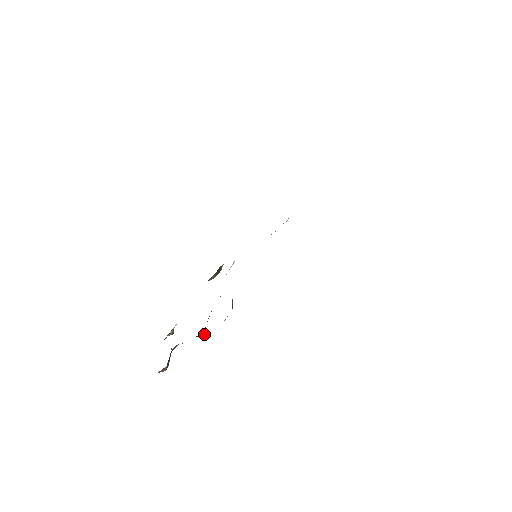
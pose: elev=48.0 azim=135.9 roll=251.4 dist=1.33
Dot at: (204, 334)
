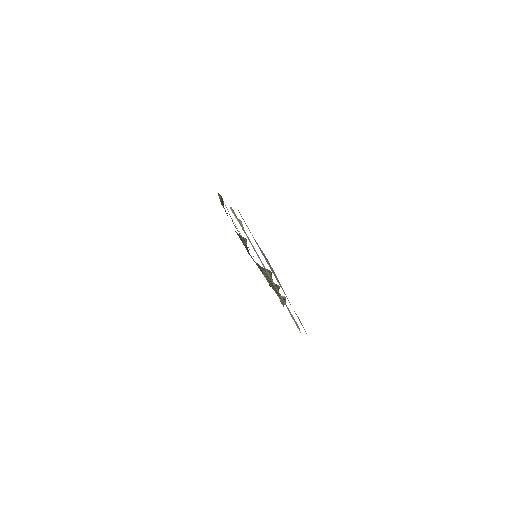
Dot at: occluded
